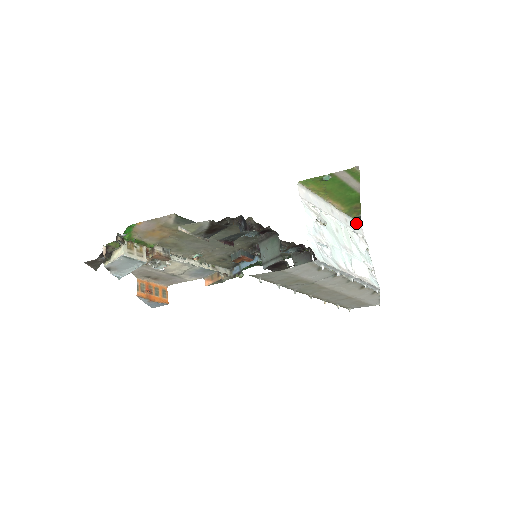
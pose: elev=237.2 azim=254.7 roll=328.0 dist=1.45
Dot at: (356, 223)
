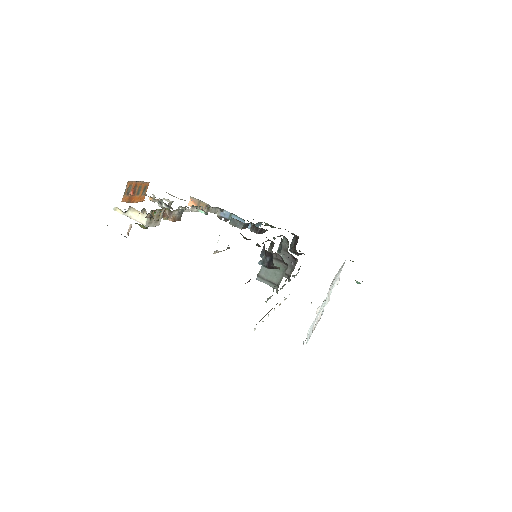
Dot at: occluded
